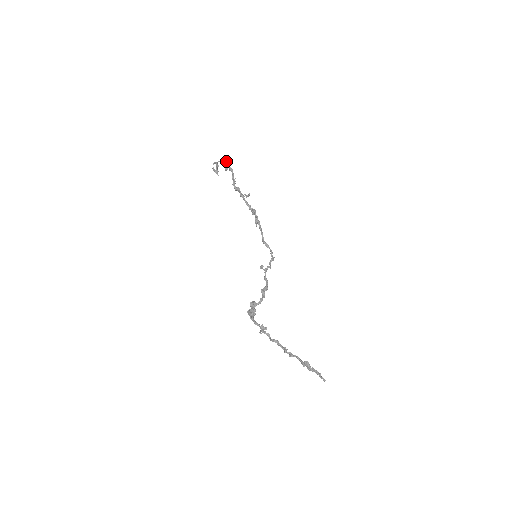
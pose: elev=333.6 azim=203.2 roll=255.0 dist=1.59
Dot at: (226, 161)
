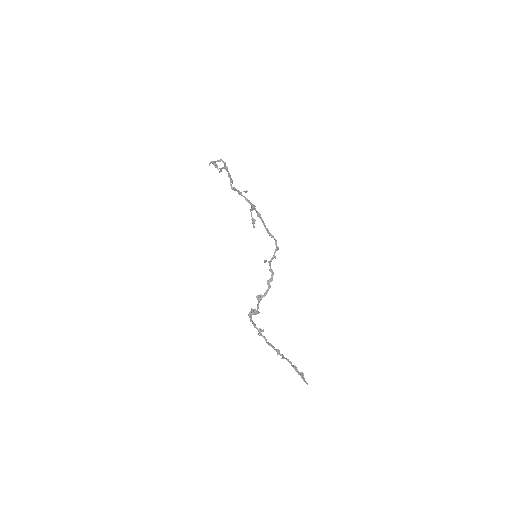
Dot at: (221, 159)
